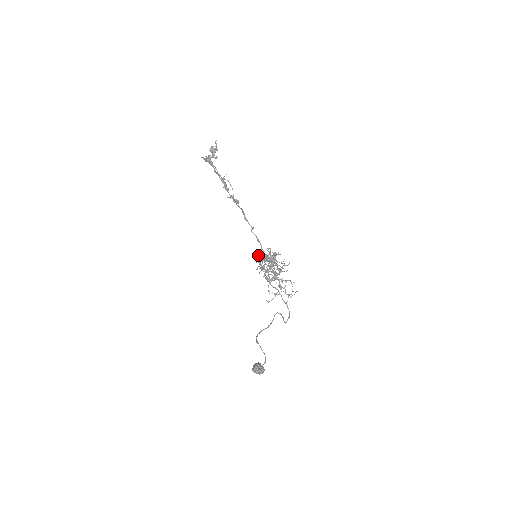
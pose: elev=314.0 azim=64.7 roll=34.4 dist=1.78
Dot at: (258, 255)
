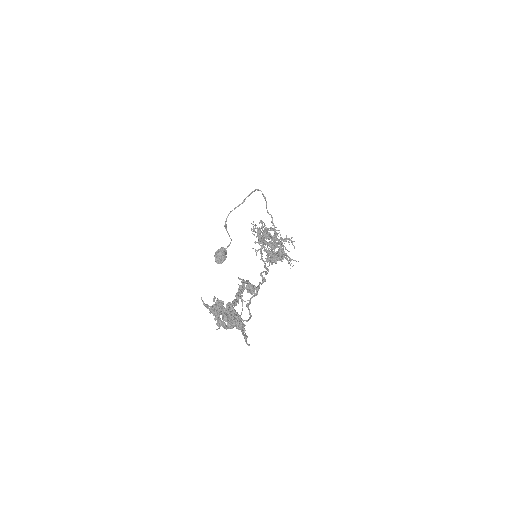
Dot at: occluded
